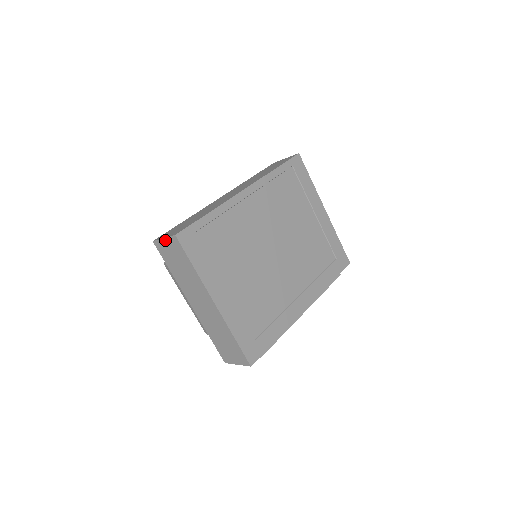
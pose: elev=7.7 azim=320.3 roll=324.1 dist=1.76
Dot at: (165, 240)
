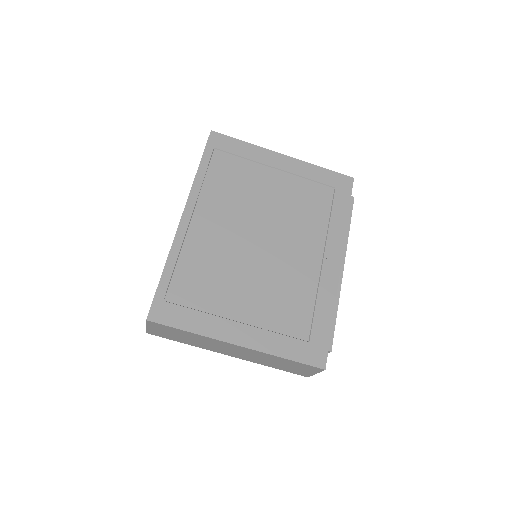
Dot at: (148, 327)
